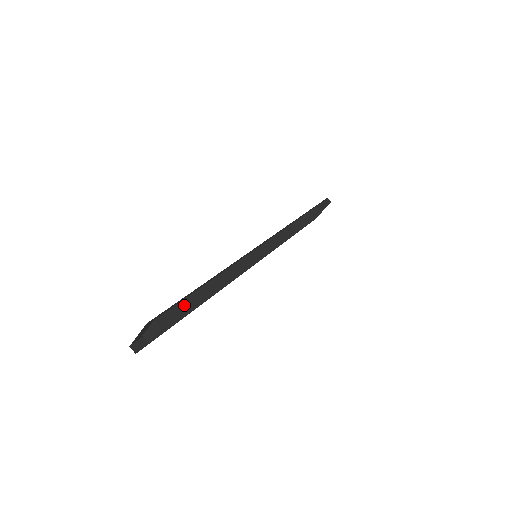
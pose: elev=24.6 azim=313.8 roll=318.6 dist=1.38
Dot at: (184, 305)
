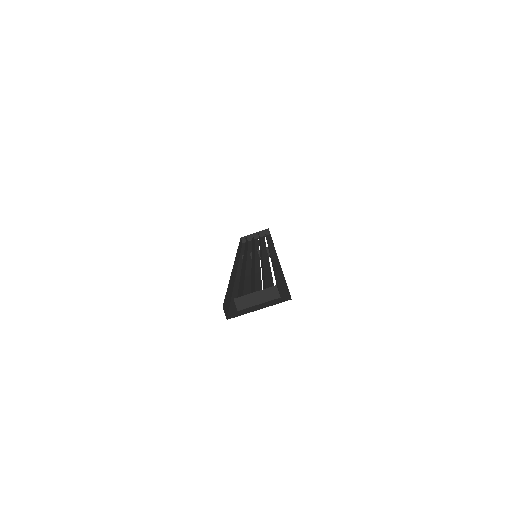
Dot at: occluded
